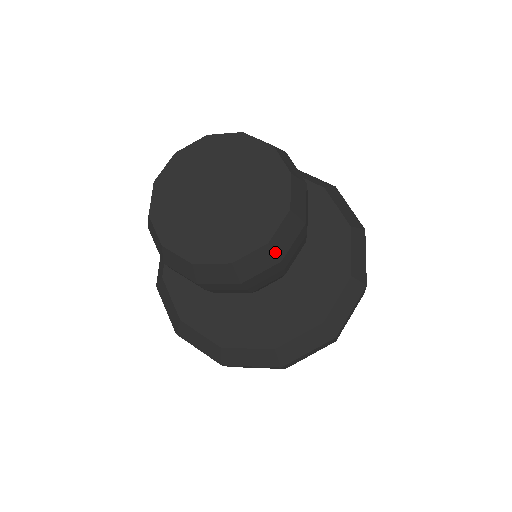
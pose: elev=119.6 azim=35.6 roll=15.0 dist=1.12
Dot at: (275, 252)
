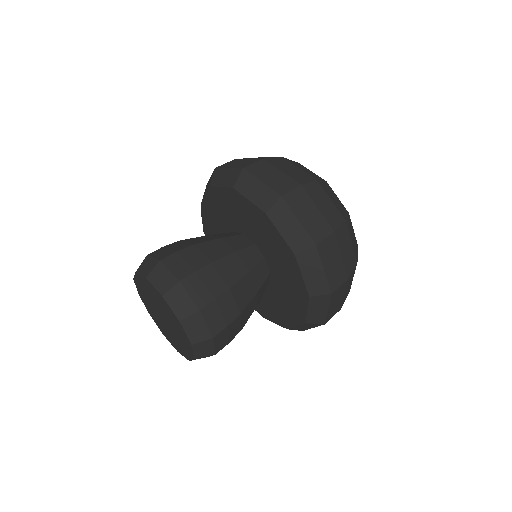
Dot at: occluded
